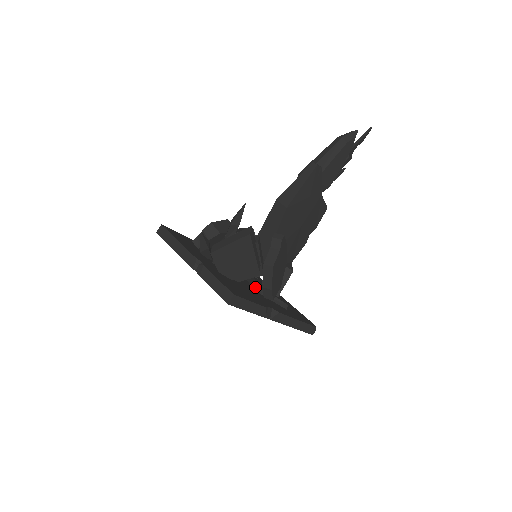
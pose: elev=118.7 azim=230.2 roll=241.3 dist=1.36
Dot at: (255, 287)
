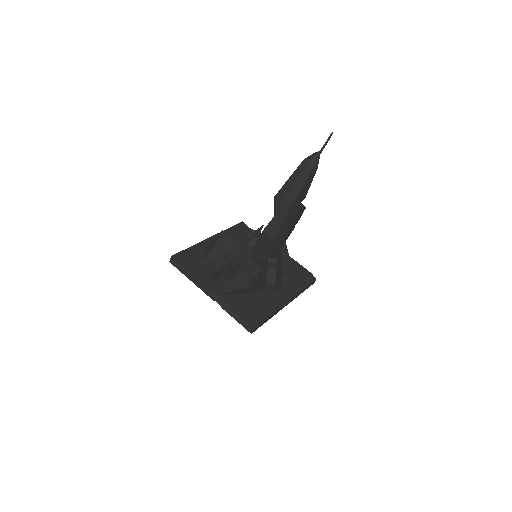
Dot at: occluded
